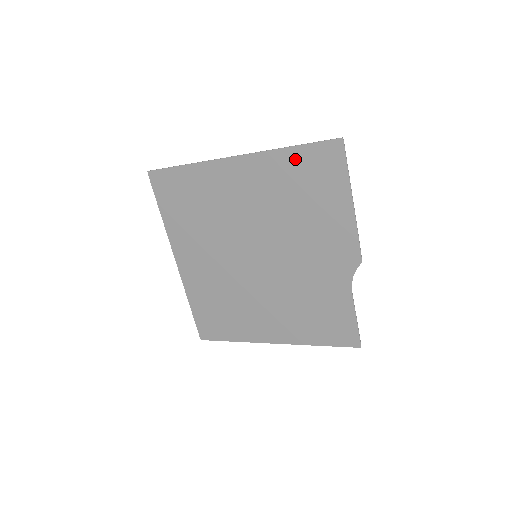
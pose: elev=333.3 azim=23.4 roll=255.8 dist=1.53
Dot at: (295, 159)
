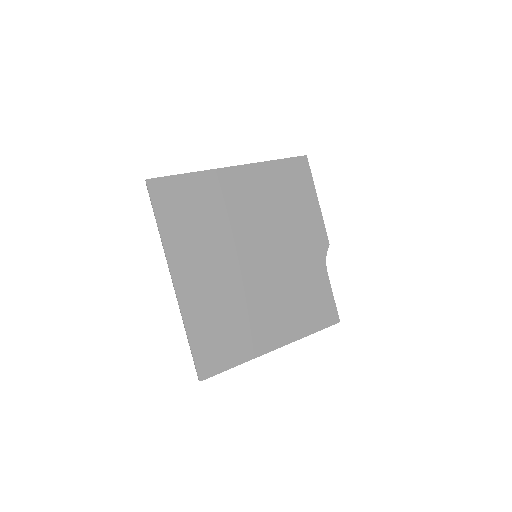
Dot at: (280, 169)
